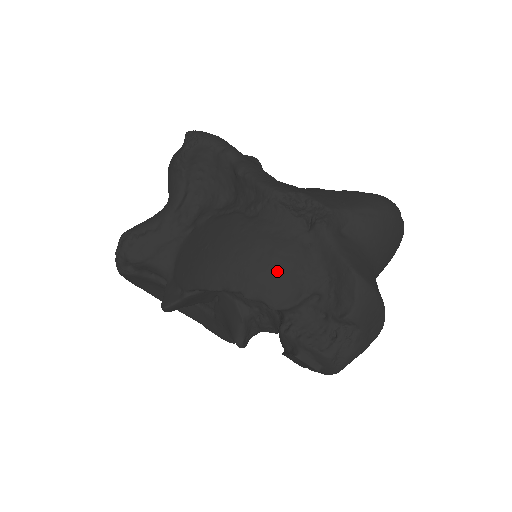
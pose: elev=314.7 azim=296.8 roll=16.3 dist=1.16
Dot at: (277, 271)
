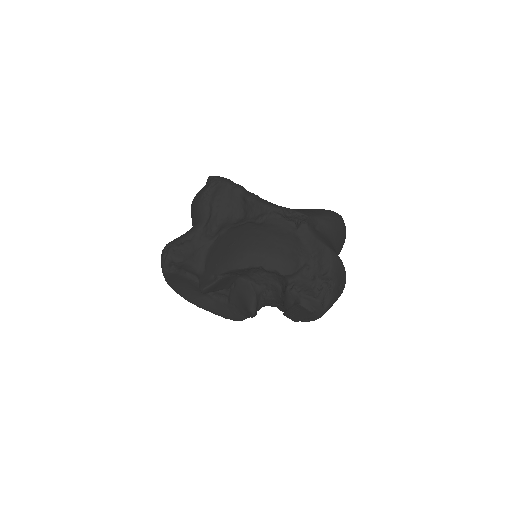
Dot at: (283, 251)
